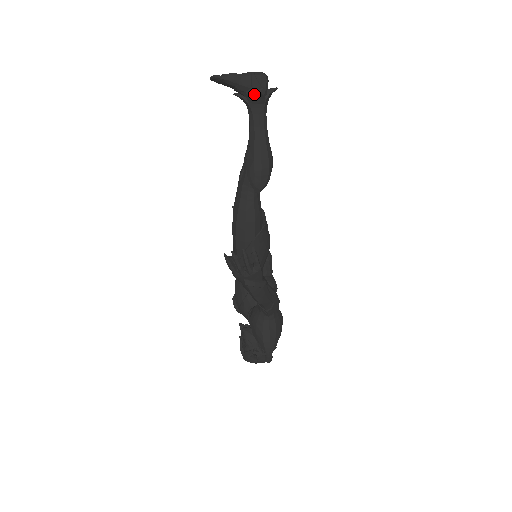
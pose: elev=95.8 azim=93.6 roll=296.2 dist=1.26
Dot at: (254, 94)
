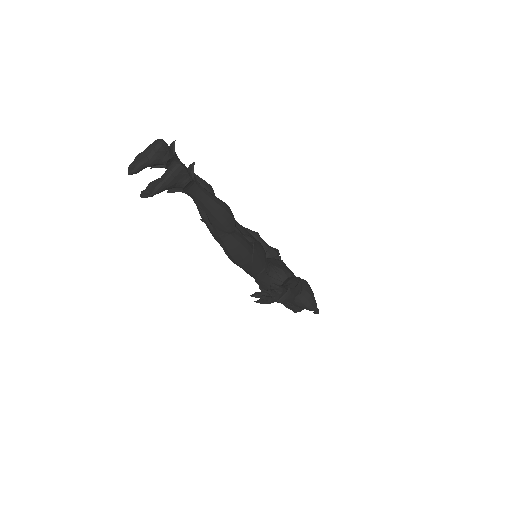
Dot at: (185, 186)
